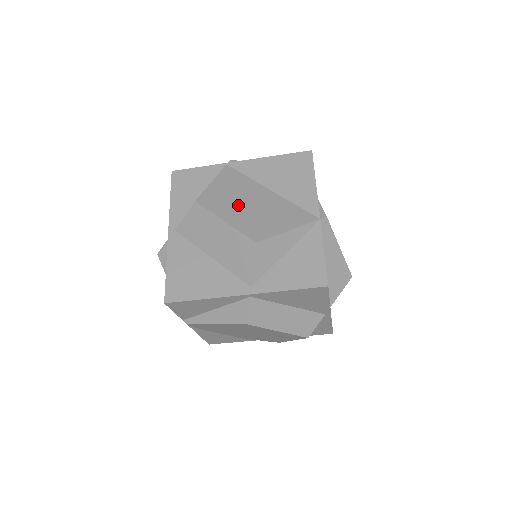
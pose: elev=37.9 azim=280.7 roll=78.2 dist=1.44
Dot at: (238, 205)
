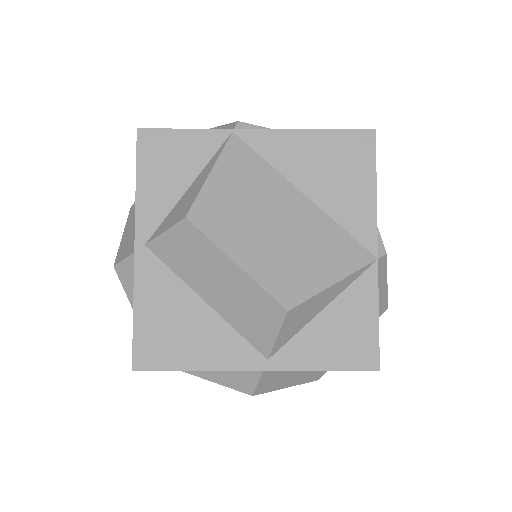
Dot at: (256, 227)
